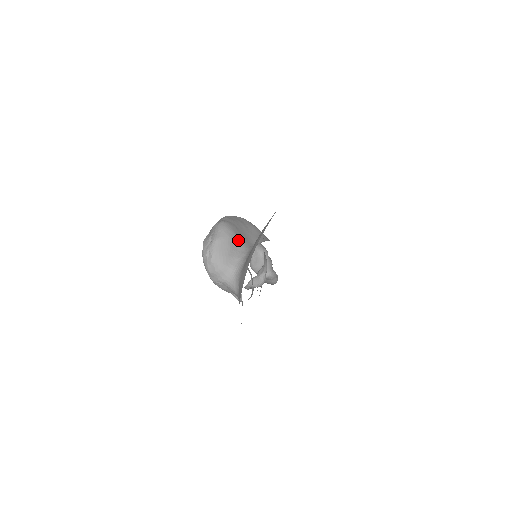
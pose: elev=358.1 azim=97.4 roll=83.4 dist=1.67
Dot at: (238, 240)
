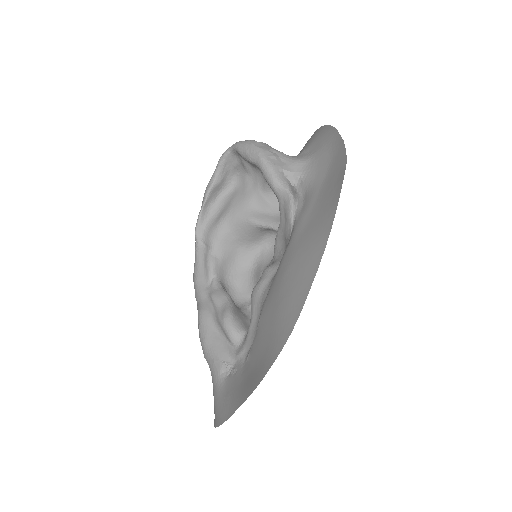
Dot at: occluded
